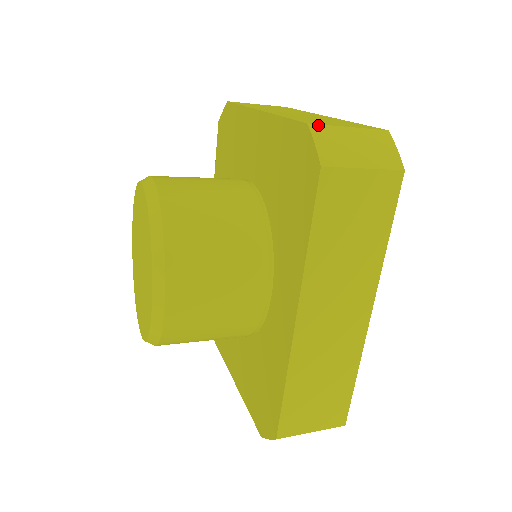
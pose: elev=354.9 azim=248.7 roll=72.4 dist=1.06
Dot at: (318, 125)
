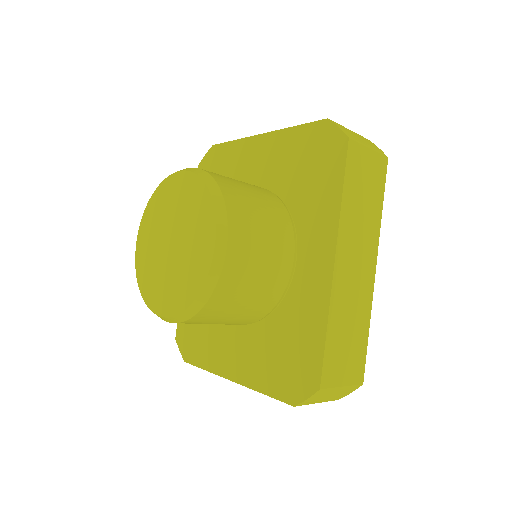
Dot at: occluded
